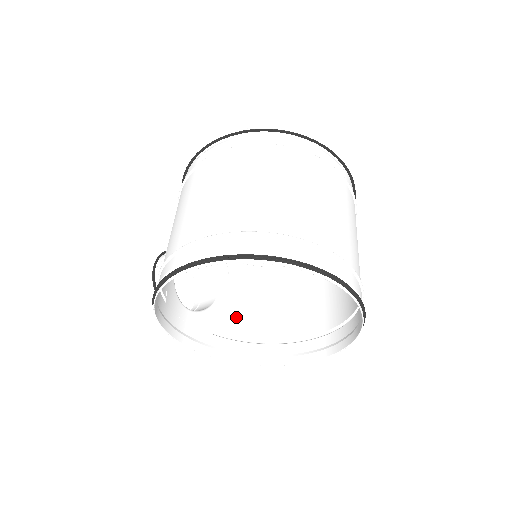
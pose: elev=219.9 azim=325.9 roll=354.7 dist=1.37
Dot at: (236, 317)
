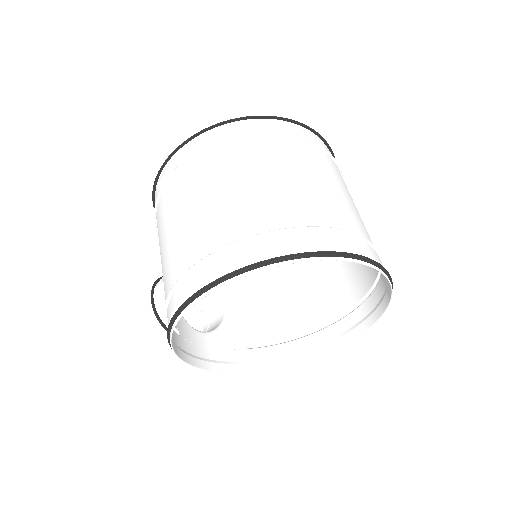
Dot at: (252, 323)
